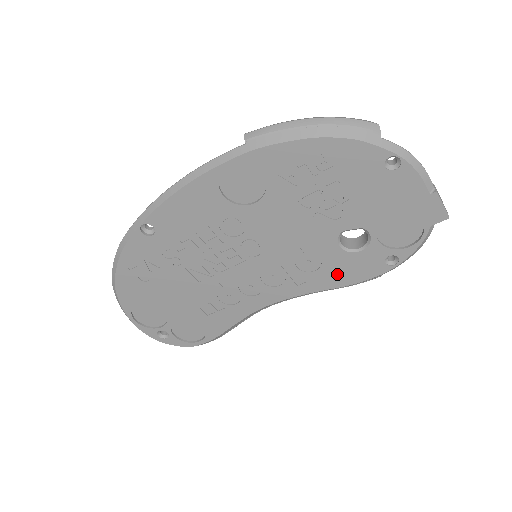
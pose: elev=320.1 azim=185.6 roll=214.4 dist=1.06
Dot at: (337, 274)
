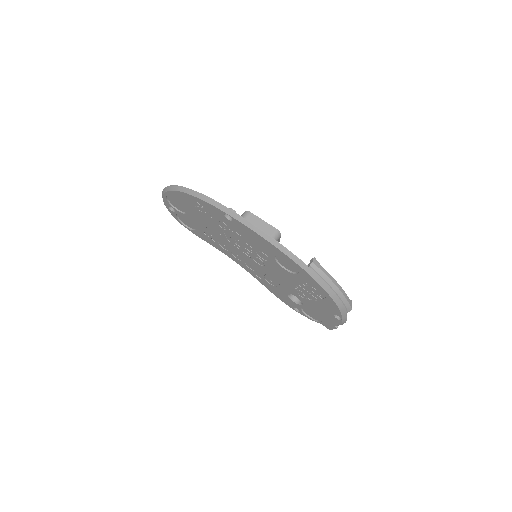
Dot at: (275, 291)
